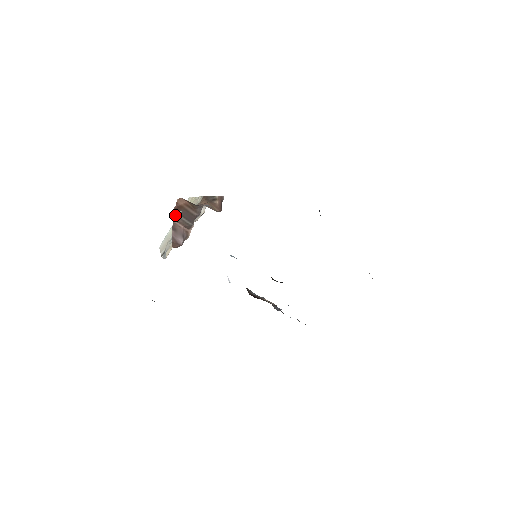
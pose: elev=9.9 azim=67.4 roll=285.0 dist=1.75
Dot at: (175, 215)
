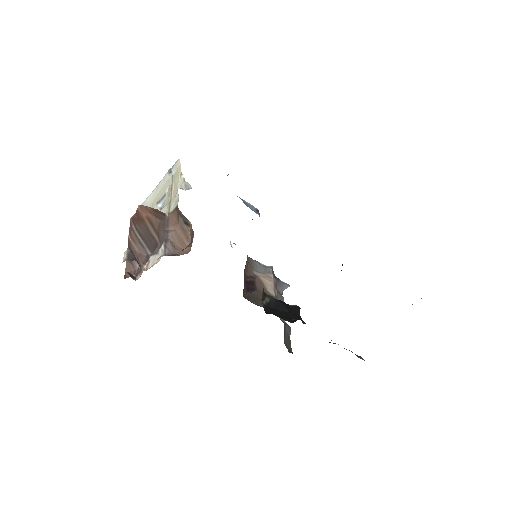
Dot at: (132, 230)
